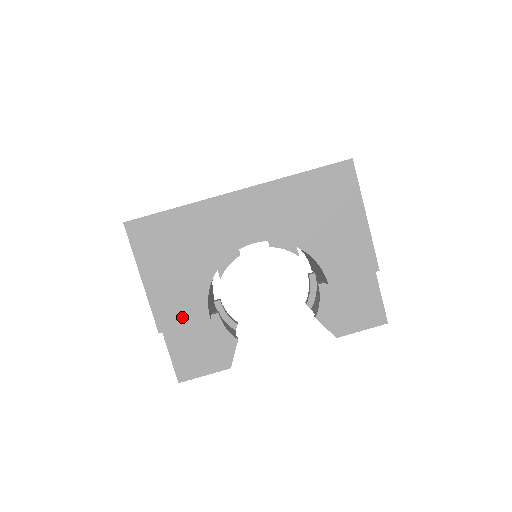
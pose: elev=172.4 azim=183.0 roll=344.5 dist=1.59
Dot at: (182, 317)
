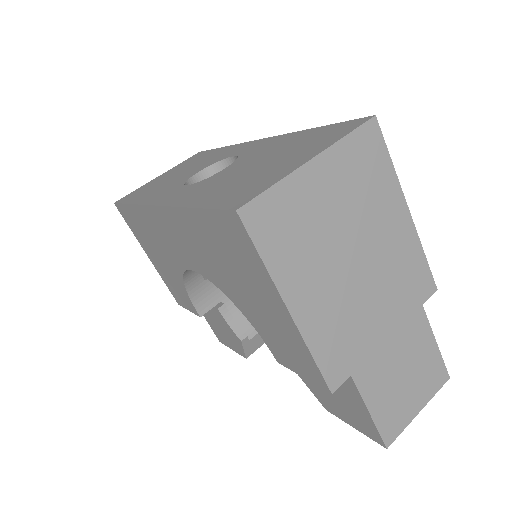
Dot at: (184, 302)
